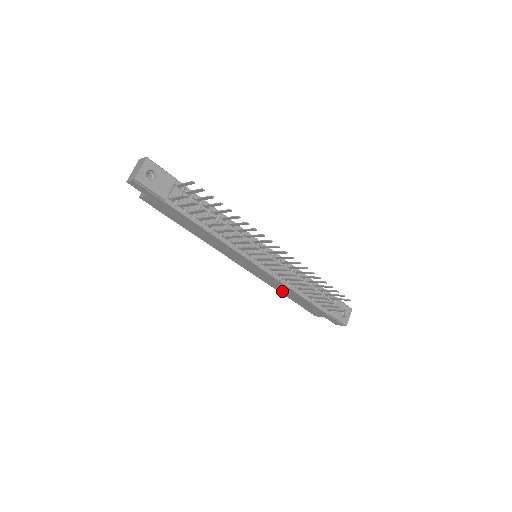
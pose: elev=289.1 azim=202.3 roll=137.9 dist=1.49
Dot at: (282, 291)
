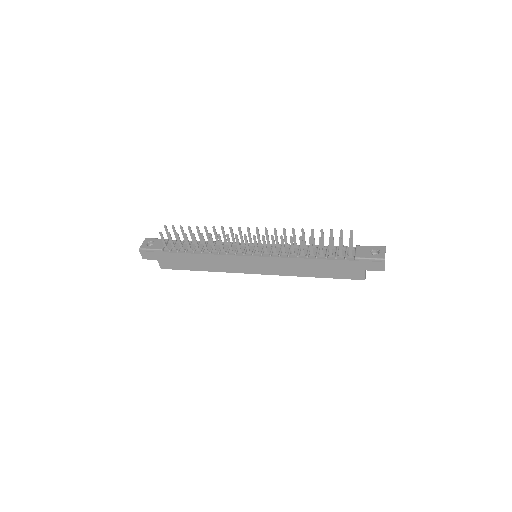
Dot at: (304, 272)
